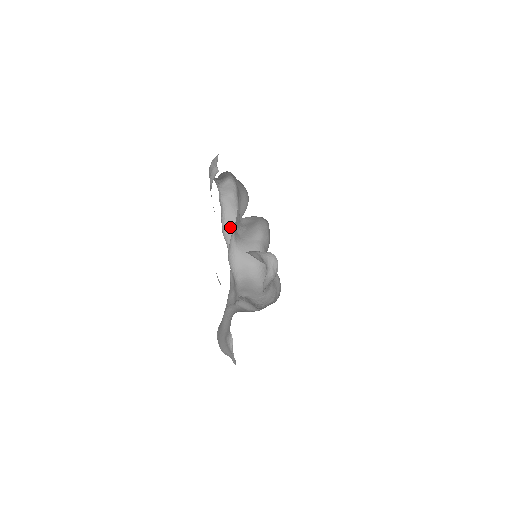
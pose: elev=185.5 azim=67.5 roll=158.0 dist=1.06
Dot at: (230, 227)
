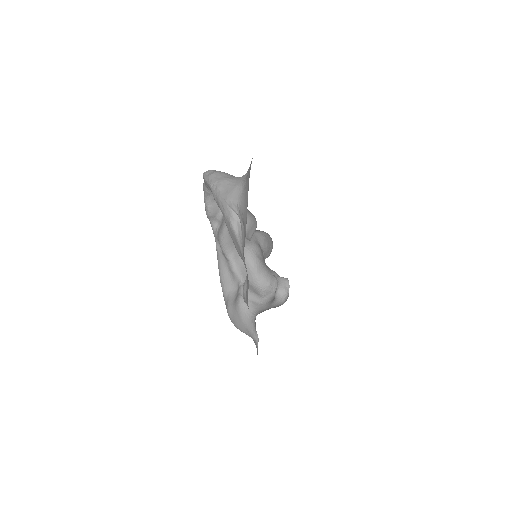
Dot at: (215, 211)
